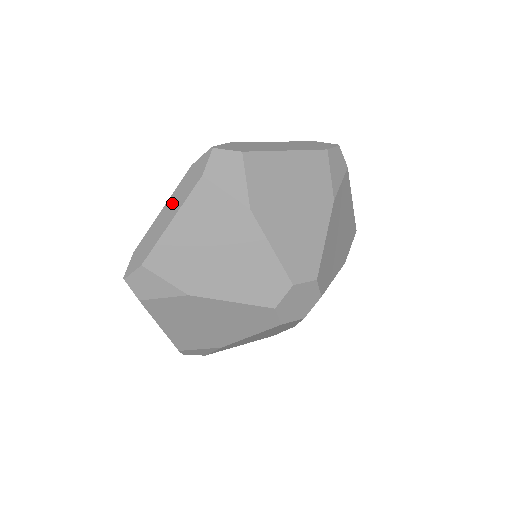
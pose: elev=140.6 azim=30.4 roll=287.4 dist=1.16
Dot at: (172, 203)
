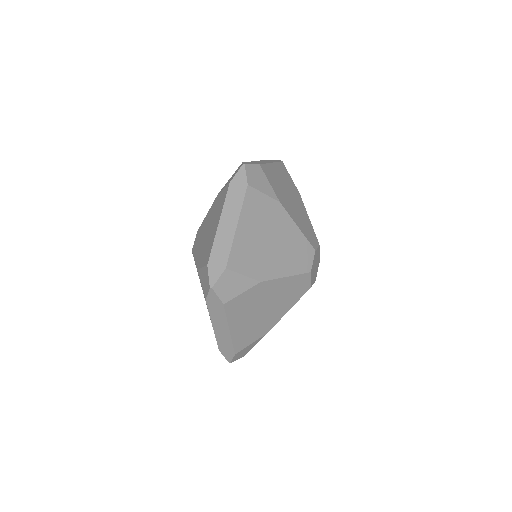
Dot at: (217, 323)
